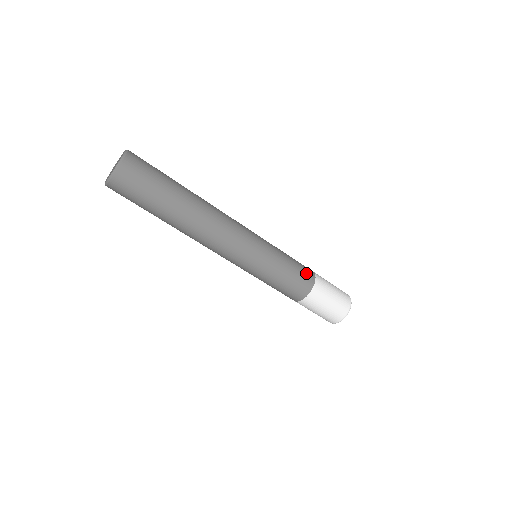
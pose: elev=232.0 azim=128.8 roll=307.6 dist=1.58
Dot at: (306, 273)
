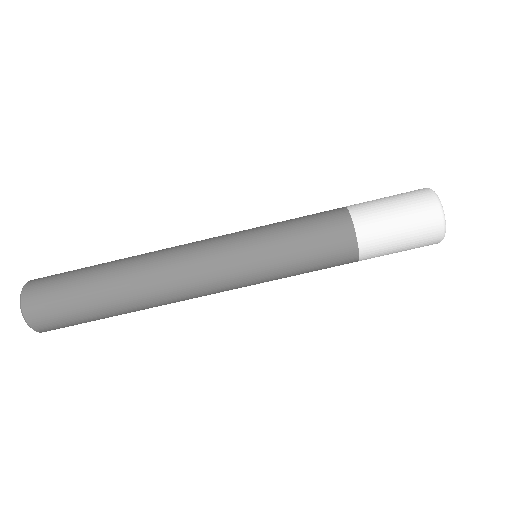
Dot at: (326, 211)
